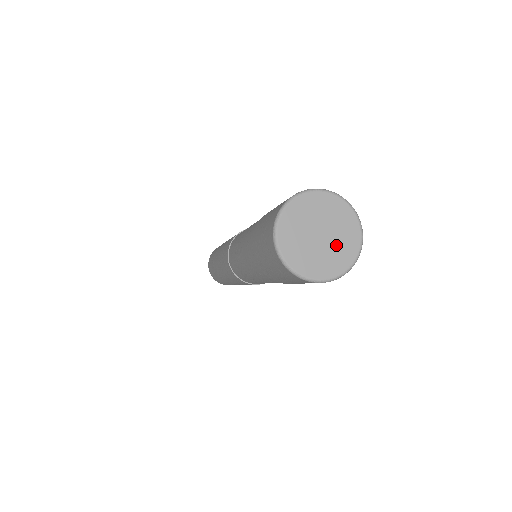
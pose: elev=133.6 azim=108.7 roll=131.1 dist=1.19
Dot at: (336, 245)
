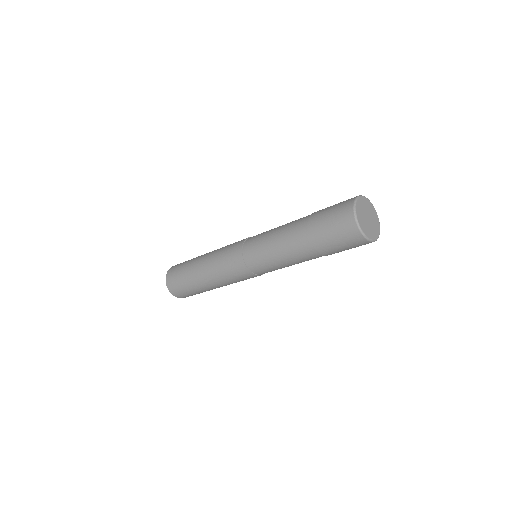
Dot at: (373, 221)
